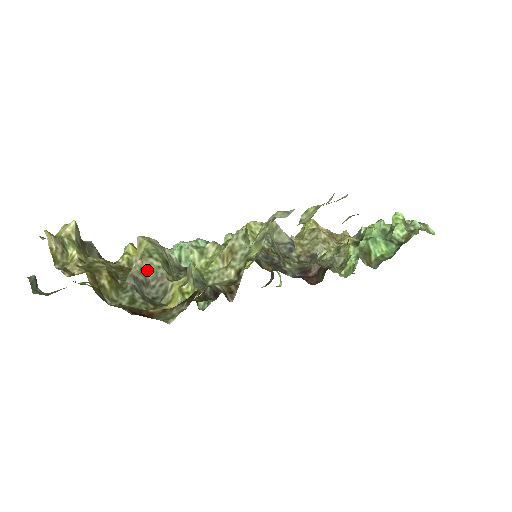
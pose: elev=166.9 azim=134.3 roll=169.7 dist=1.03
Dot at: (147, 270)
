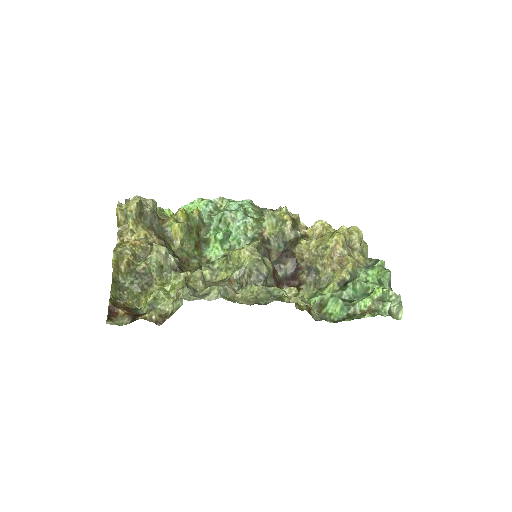
Dot at: (148, 268)
